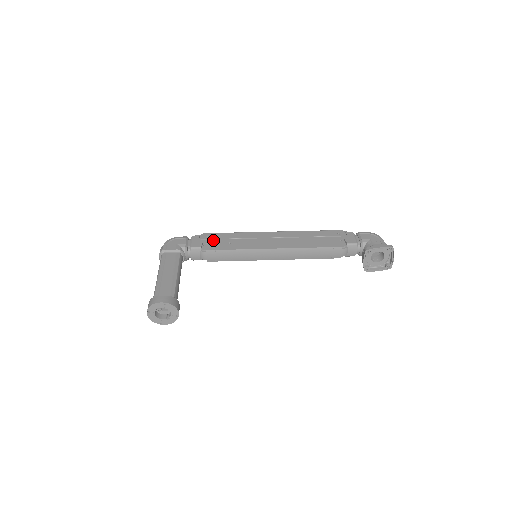
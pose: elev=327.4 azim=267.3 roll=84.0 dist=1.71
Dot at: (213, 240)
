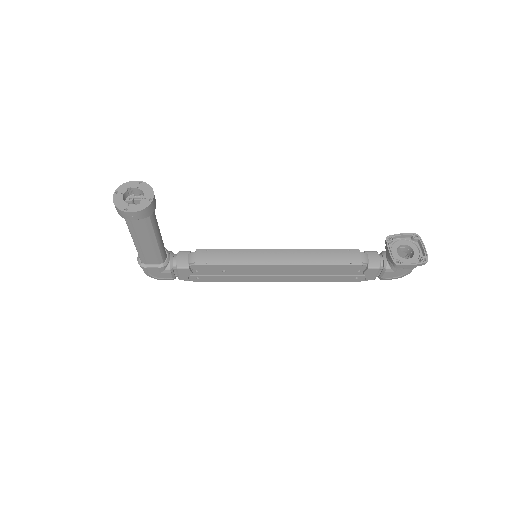
Dot at: occluded
